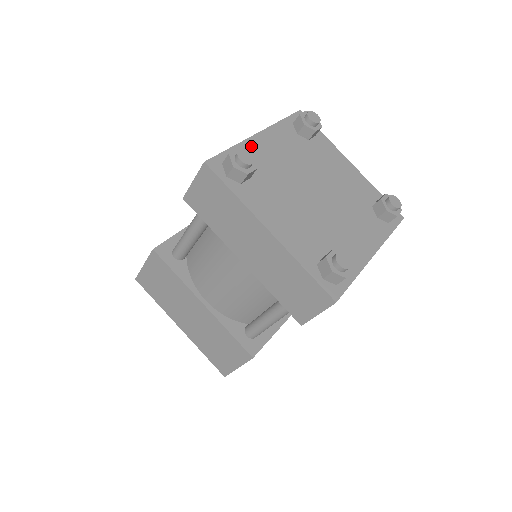
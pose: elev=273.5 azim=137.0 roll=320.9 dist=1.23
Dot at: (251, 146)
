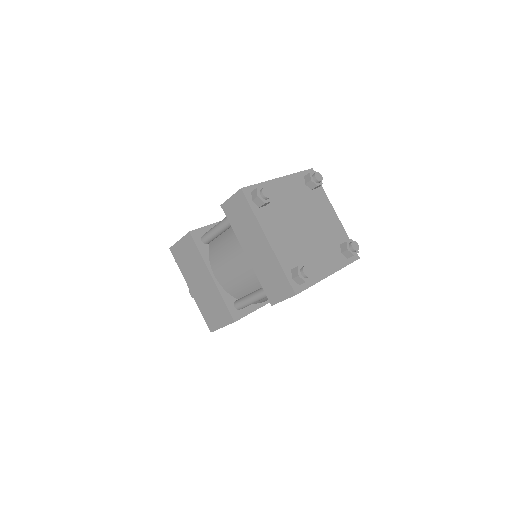
Dot at: (272, 185)
